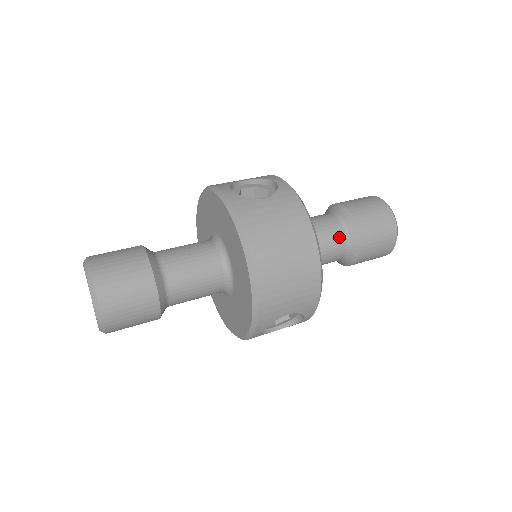
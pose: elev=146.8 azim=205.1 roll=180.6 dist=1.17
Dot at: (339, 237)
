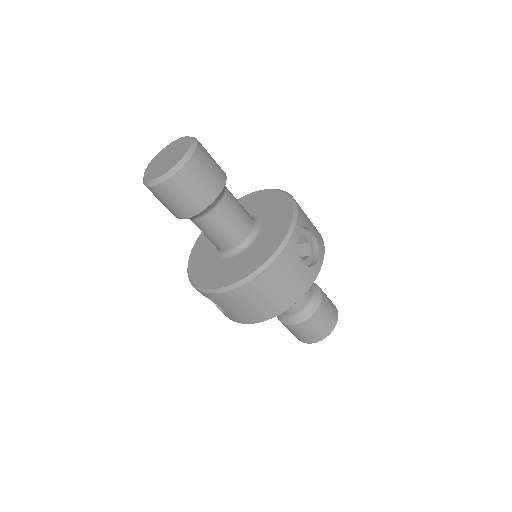
Dot at: (296, 309)
